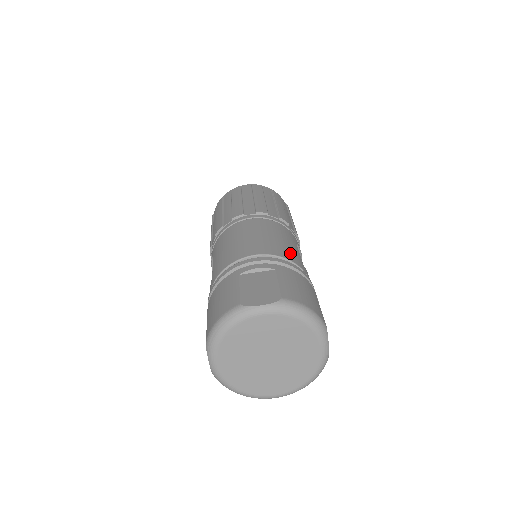
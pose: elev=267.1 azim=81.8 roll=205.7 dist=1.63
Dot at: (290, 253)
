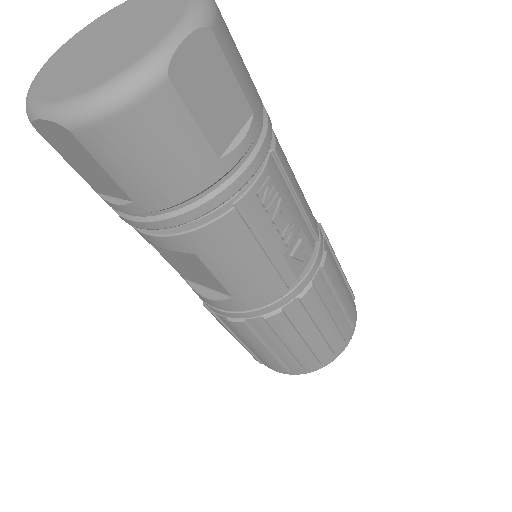
Dot at: occluded
